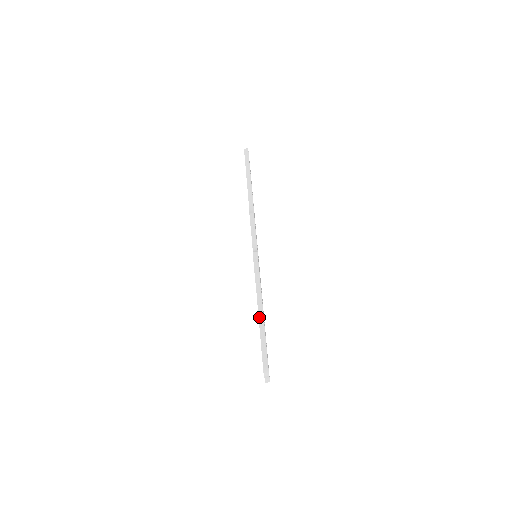
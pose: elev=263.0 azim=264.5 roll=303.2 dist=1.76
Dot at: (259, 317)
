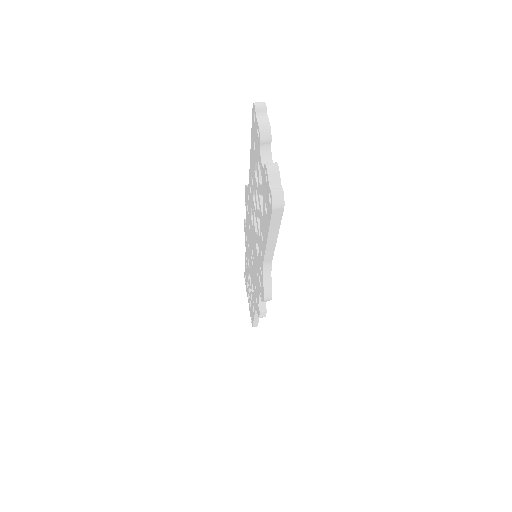
Dot at: (250, 163)
